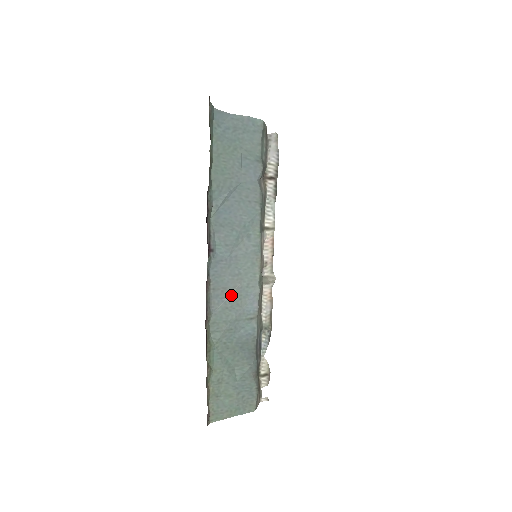
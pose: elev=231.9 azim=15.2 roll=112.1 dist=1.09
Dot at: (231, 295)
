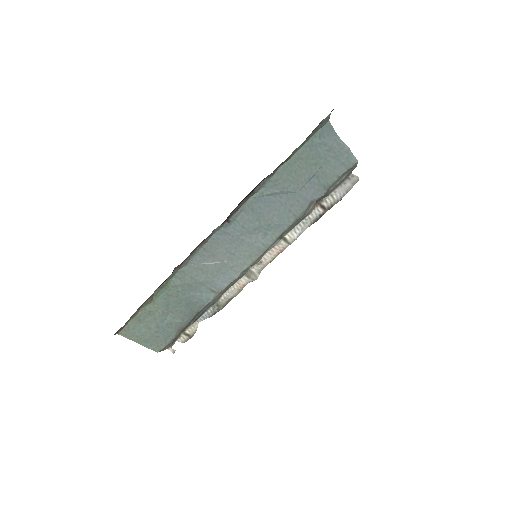
Dot at: (213, 263)
